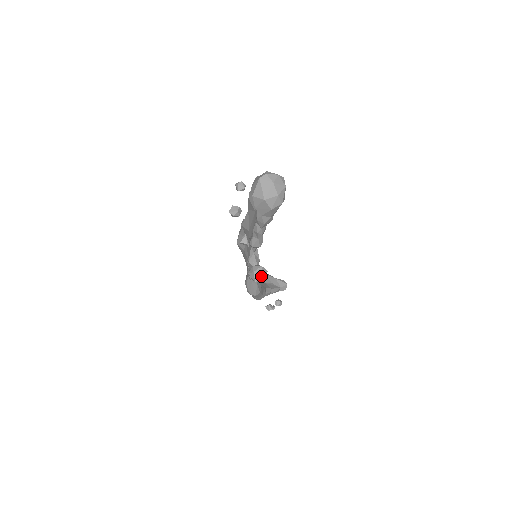
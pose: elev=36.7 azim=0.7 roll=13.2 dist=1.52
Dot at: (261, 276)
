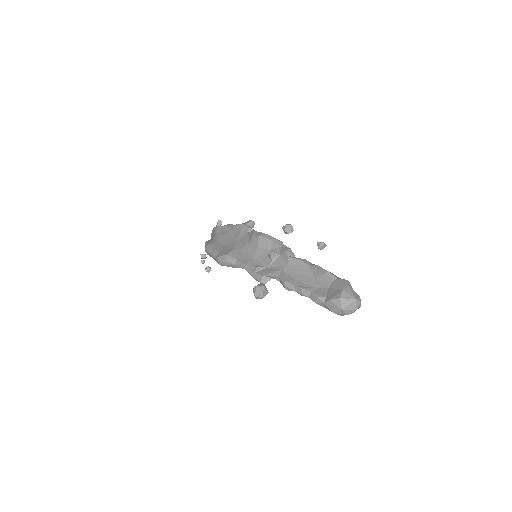
Dot at: (262, 298)
